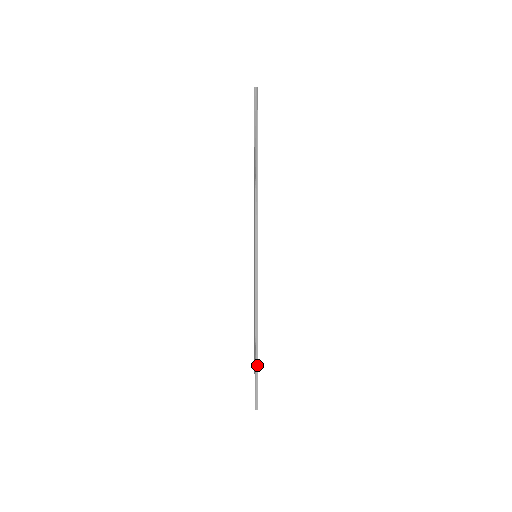
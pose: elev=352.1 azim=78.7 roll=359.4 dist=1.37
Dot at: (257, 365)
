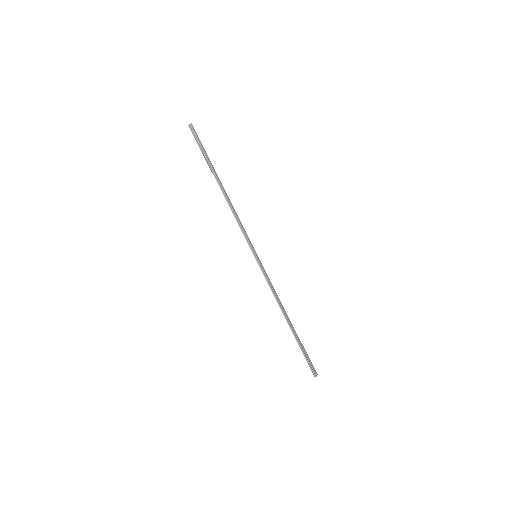
Dot at: (298, 341)
